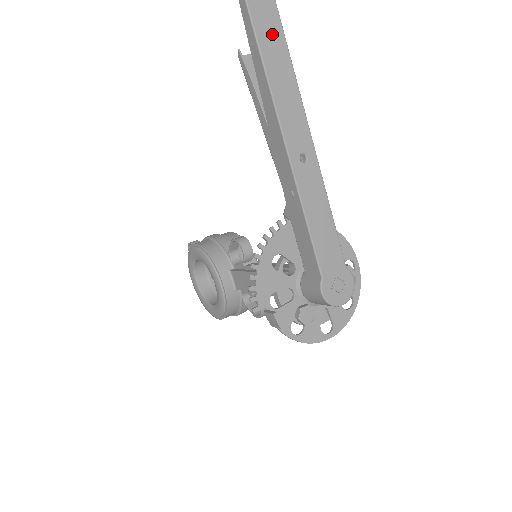
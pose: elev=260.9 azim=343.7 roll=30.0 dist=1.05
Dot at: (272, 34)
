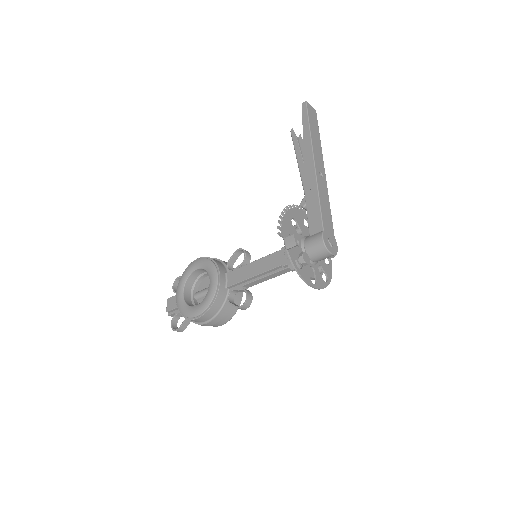
Dot at: (314, 123)
